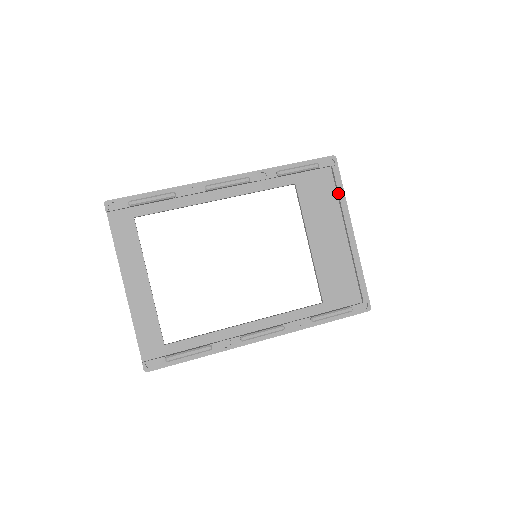
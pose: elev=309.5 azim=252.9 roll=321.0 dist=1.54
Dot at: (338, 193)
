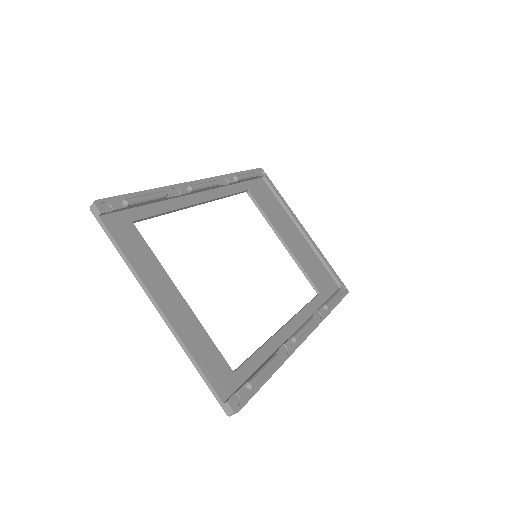
Dot at: (279, 197)
